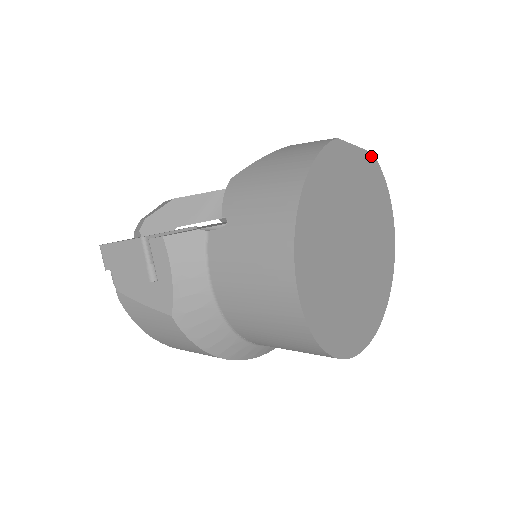
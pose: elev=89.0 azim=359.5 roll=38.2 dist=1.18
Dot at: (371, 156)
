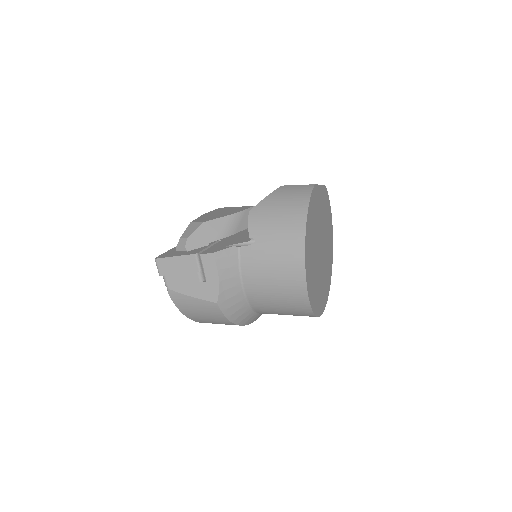
Dot at: (325, 187)
